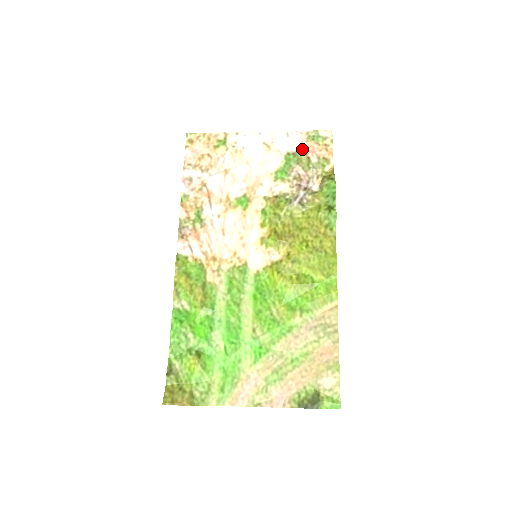
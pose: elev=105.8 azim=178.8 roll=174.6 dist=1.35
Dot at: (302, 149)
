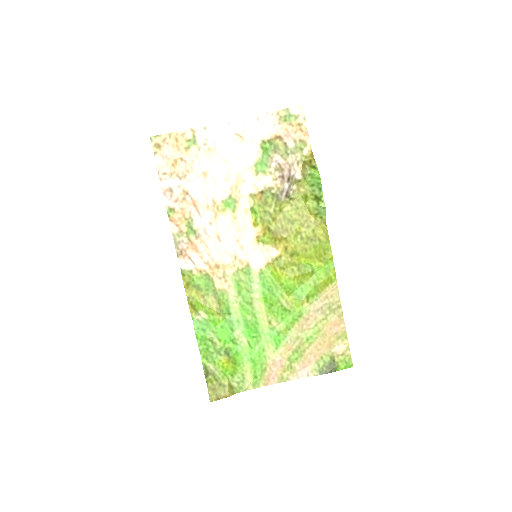
Dot at: (276, 134)
